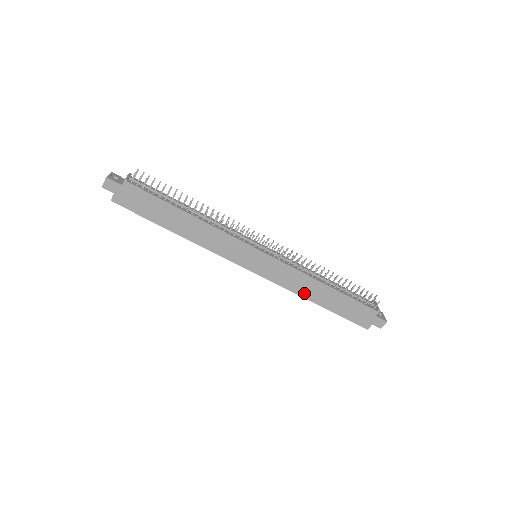
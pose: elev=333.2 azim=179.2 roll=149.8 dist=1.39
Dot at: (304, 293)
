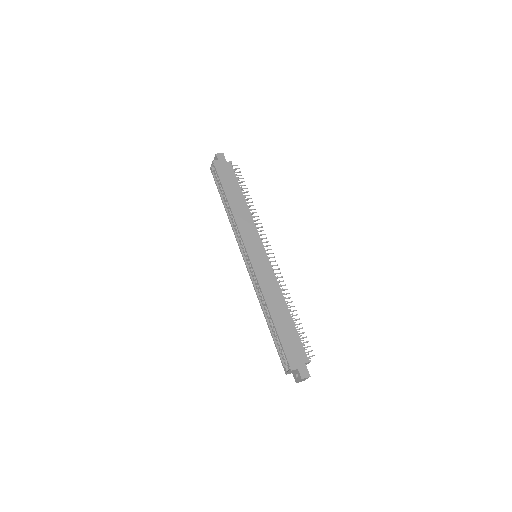
Dot at: (269, 300)
